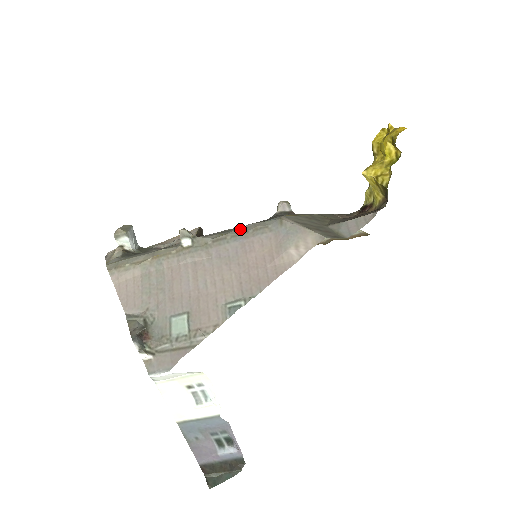
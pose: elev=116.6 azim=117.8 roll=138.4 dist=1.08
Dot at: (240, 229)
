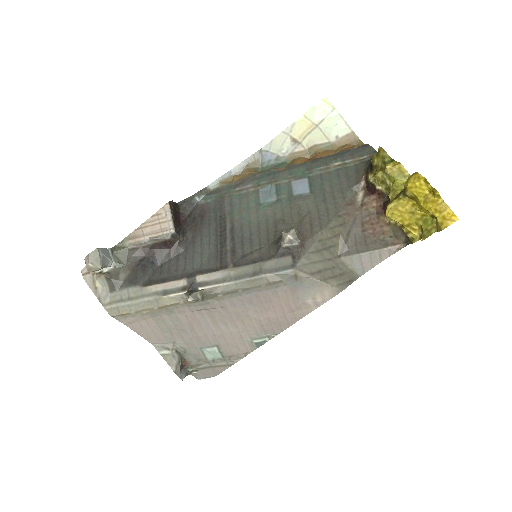
Dot at: (250, 281)
